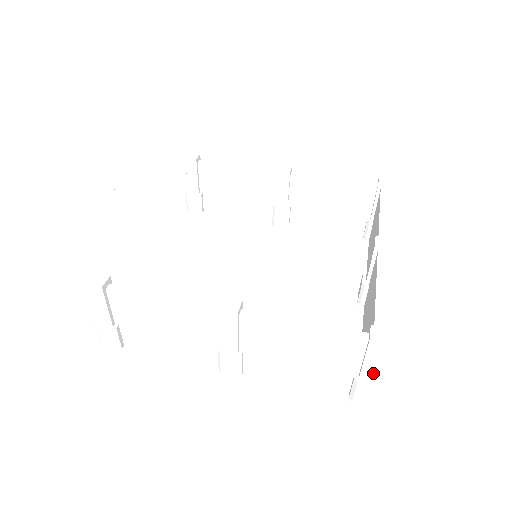
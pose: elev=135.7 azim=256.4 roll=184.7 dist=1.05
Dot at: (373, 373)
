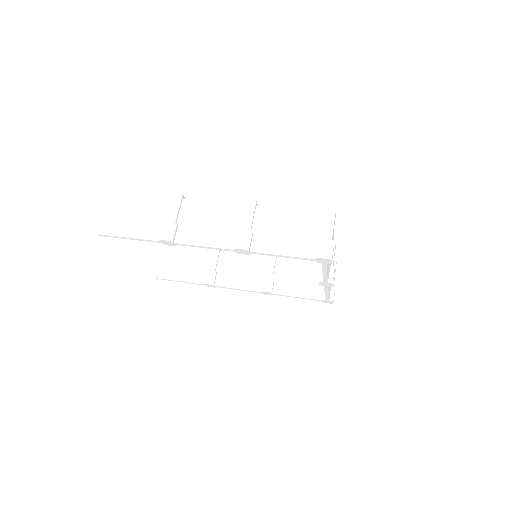
Dot at: (329, 233)
